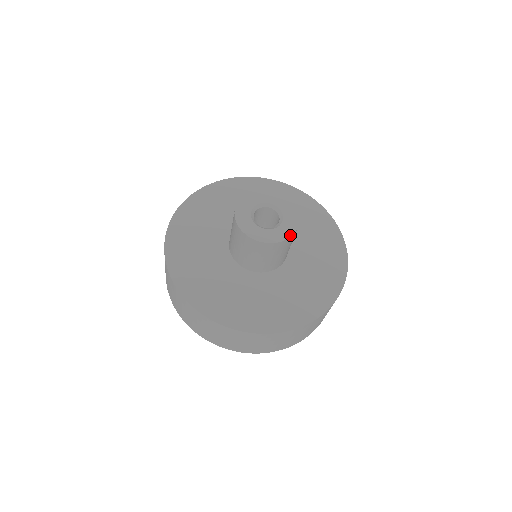
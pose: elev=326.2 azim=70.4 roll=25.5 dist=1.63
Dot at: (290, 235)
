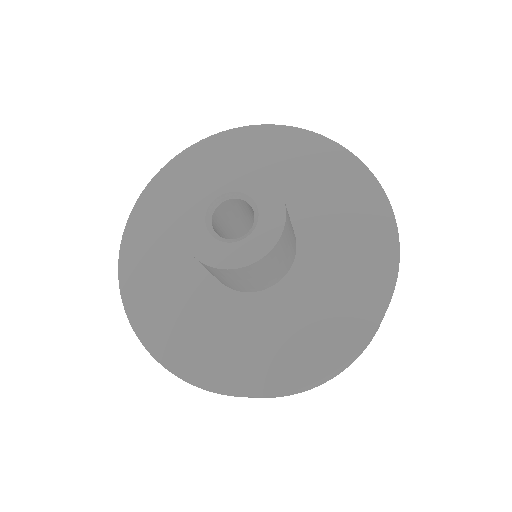
Dot at: (283, 209)
